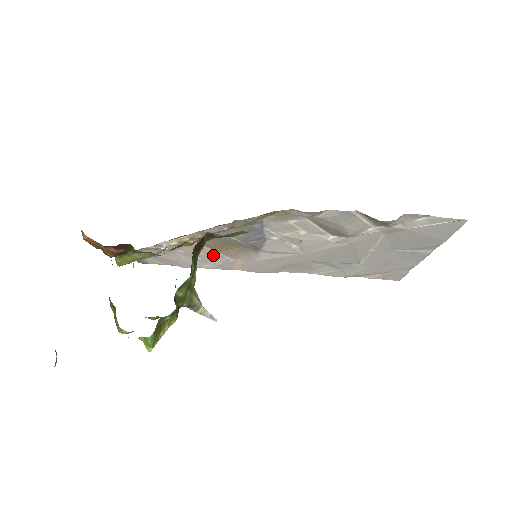
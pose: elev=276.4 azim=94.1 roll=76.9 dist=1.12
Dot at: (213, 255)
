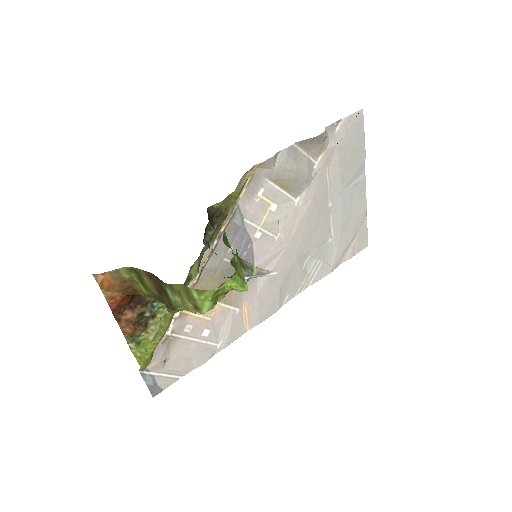
Dot at: (219, 314)
